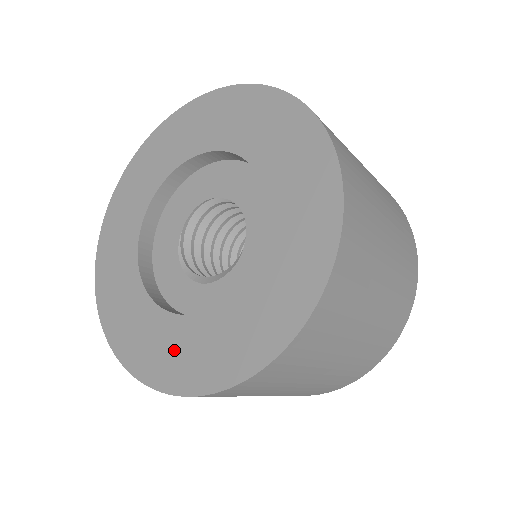
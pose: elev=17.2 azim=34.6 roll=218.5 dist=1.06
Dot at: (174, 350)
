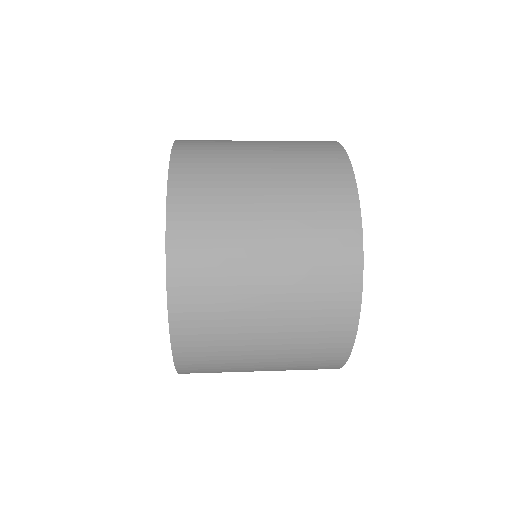
Dot at: occluded
